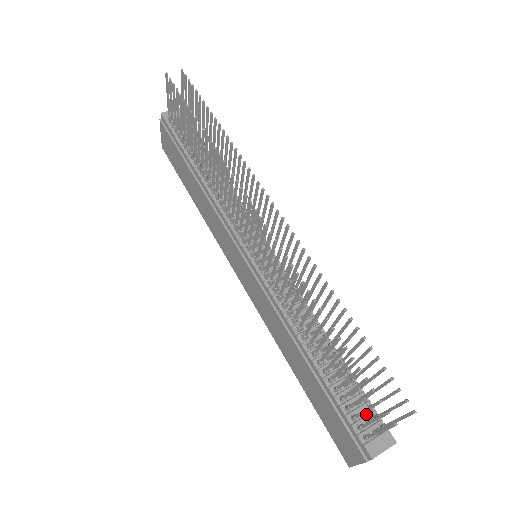
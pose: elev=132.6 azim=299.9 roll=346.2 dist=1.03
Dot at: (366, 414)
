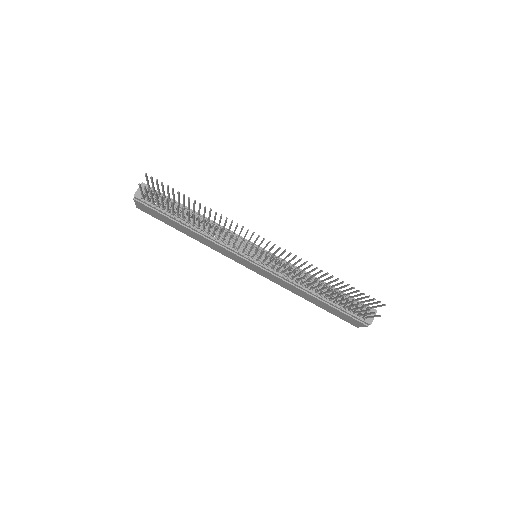
Dot at: occluded
